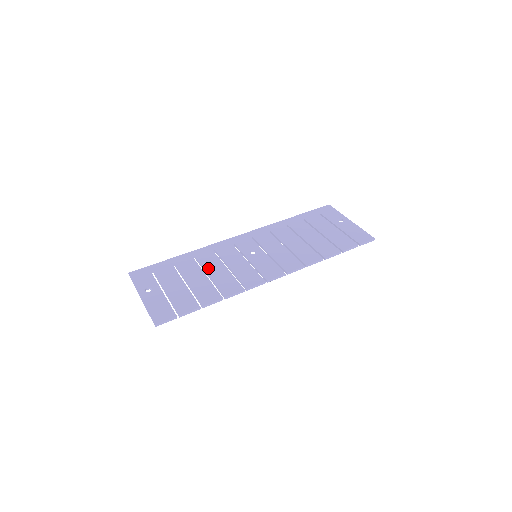
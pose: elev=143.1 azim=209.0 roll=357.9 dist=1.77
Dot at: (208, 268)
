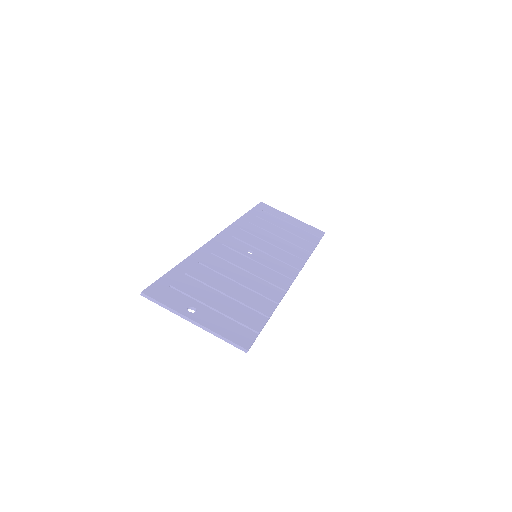
Dot at: (228, 274)
